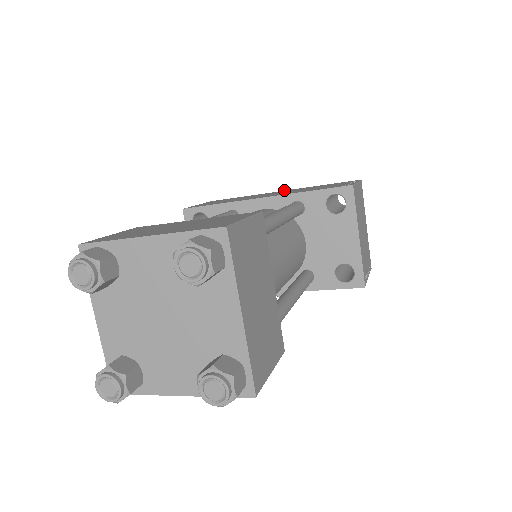
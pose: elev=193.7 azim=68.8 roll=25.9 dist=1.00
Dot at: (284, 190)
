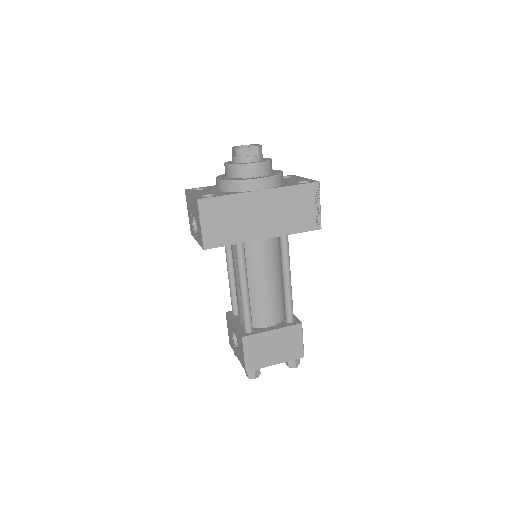
Dot at: (262, 186)
